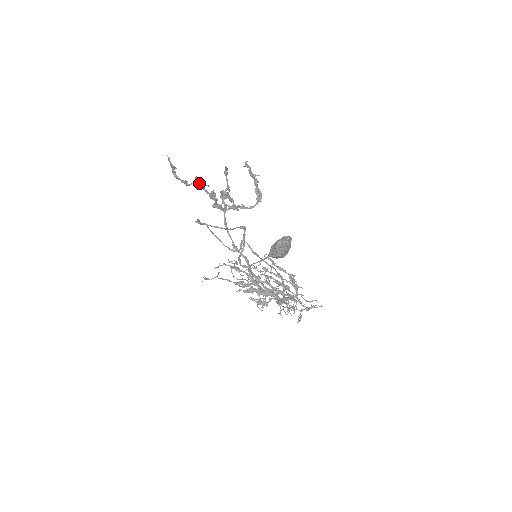
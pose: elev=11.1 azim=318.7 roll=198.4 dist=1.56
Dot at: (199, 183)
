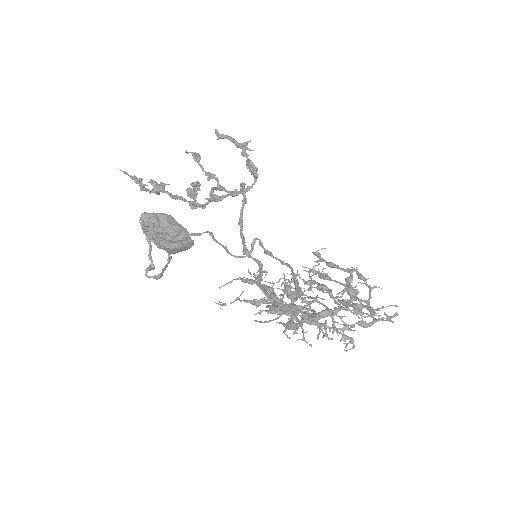
Dot at: (157, 186)
